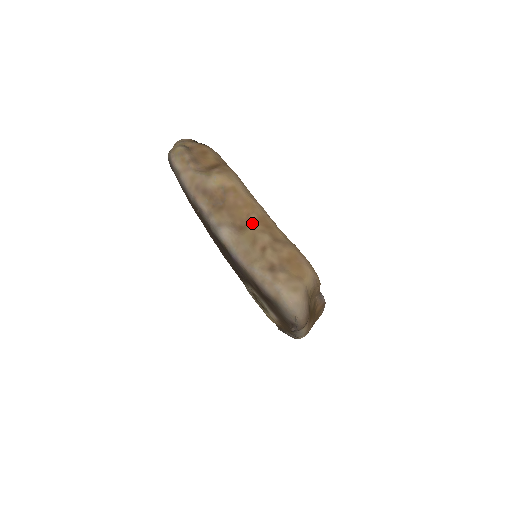
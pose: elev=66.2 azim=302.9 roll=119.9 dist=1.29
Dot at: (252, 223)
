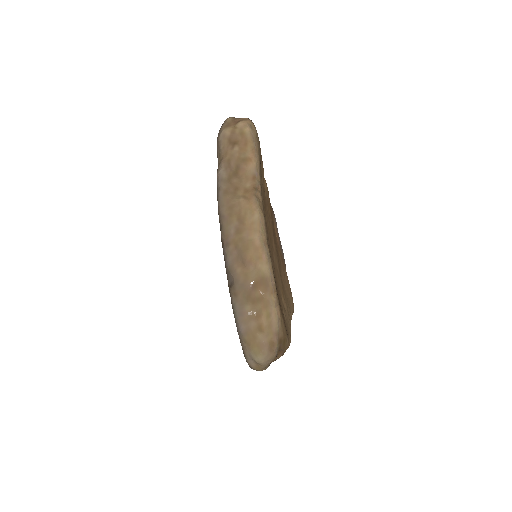
Dot at: occluded
